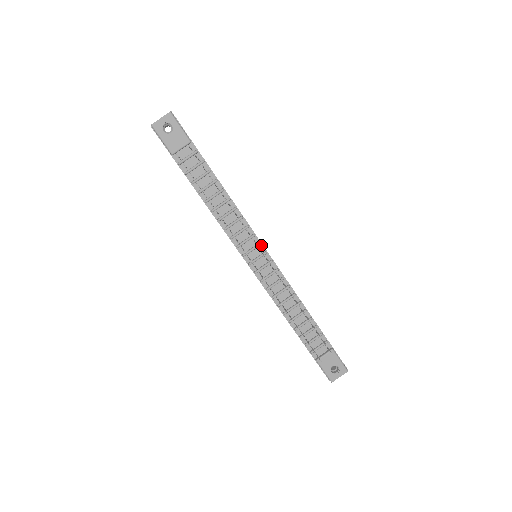
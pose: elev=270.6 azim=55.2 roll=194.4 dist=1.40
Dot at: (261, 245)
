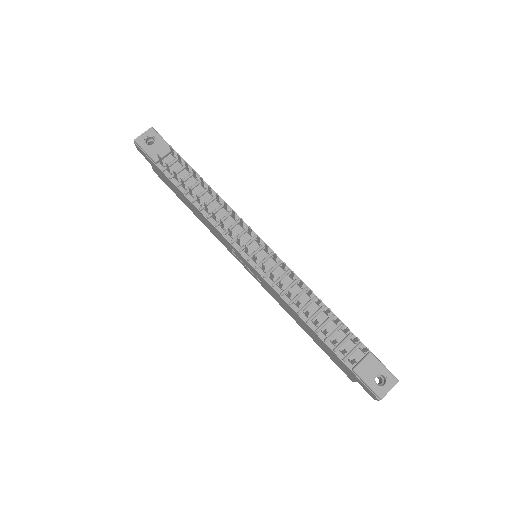
Dot at: occluded
